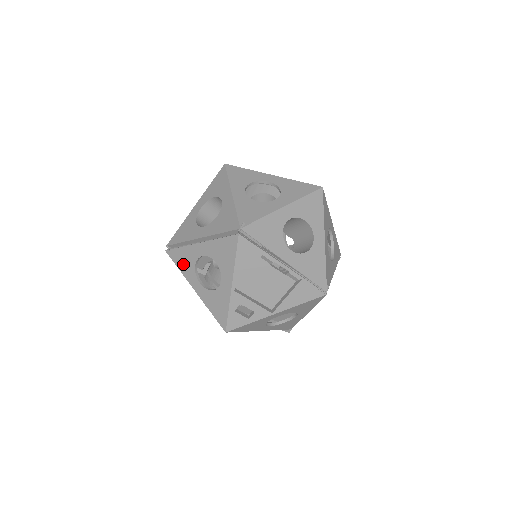
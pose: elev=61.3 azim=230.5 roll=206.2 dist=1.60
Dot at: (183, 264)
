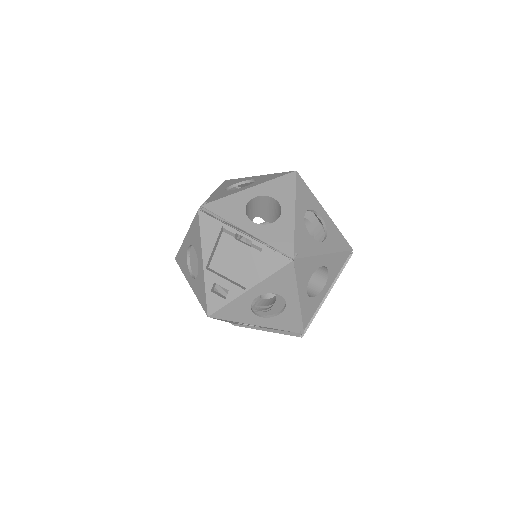
Dot at: (182, 264)
